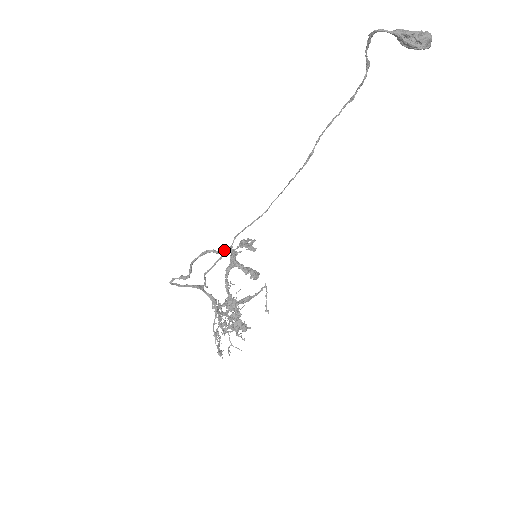
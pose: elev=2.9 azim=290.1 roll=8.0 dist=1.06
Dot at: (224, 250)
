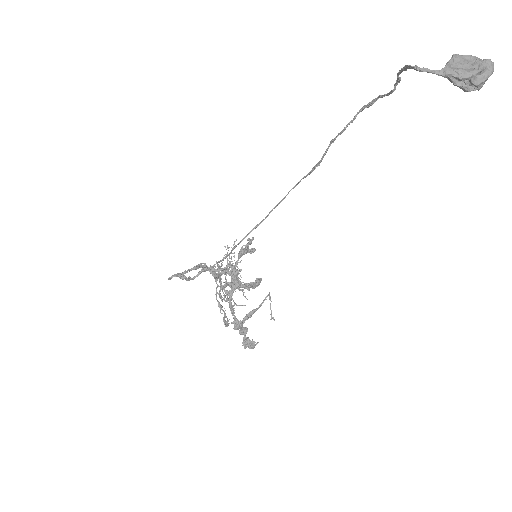
Dot at: (223, 268)
